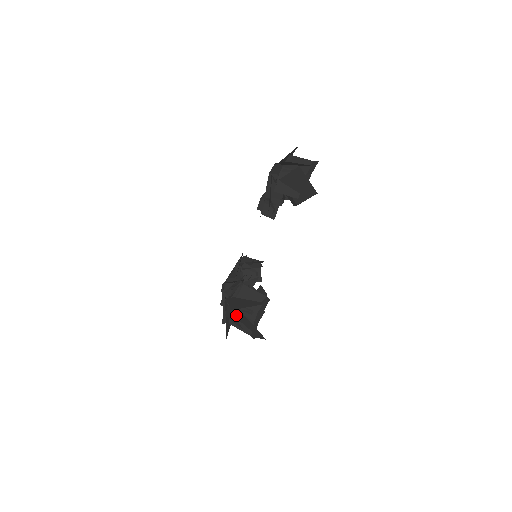
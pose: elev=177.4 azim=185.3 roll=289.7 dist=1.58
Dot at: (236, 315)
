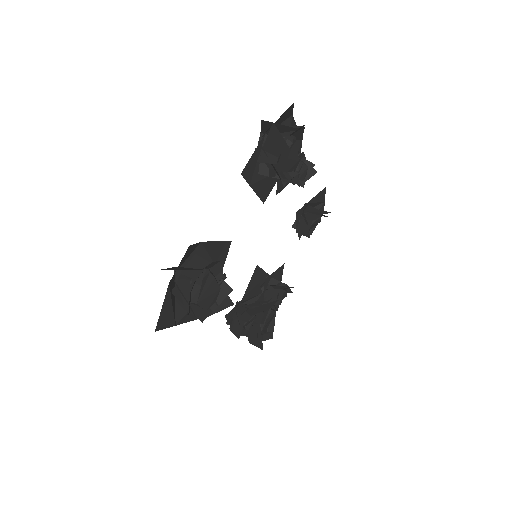
Dot at: occluded
